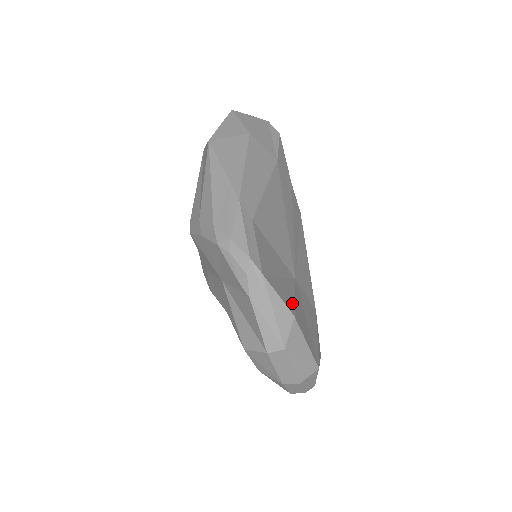
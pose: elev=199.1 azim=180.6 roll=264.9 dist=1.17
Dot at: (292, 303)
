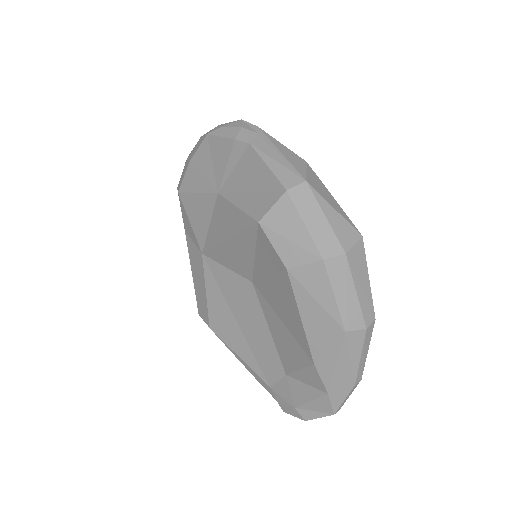
Dot at: occluded
